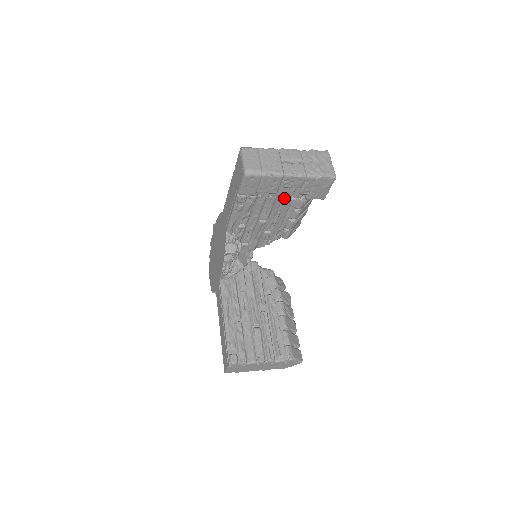
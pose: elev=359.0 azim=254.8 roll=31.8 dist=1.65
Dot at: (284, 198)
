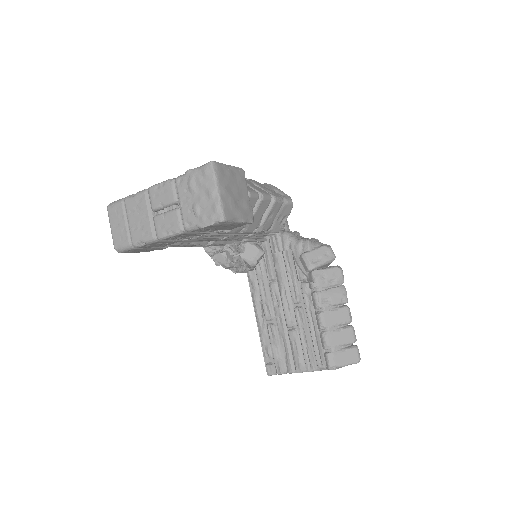
Dot at: (202, 235)
